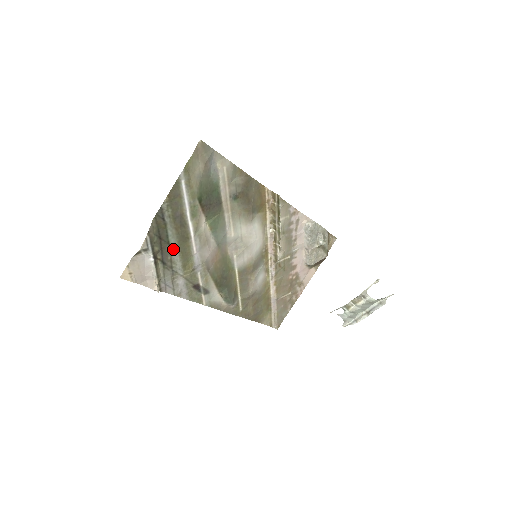
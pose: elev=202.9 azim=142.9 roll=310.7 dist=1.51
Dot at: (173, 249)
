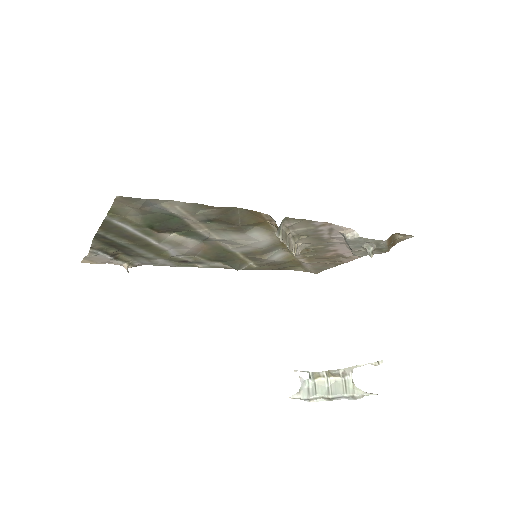
Dot at: (135, 249)
